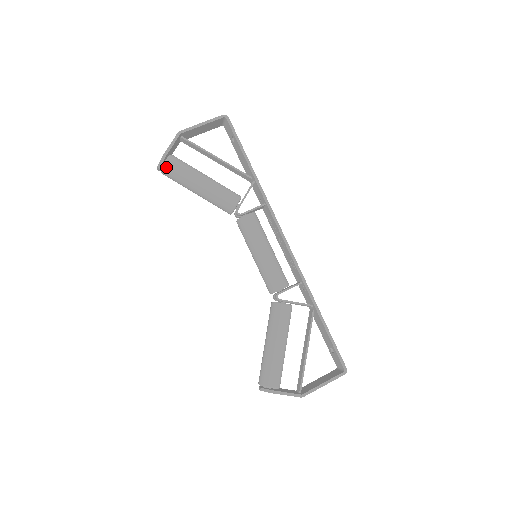
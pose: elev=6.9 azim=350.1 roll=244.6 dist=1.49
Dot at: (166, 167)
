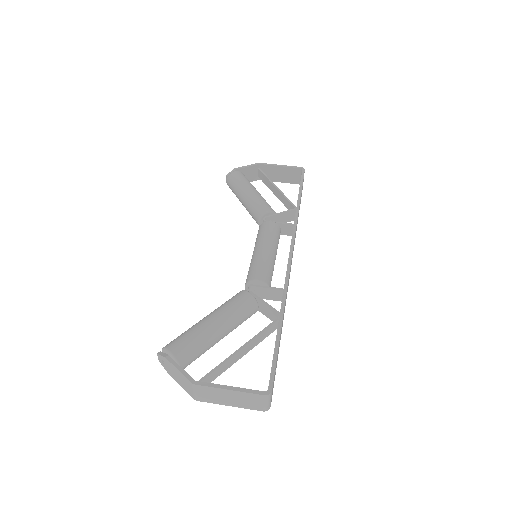
Dot at: (232, 175)
